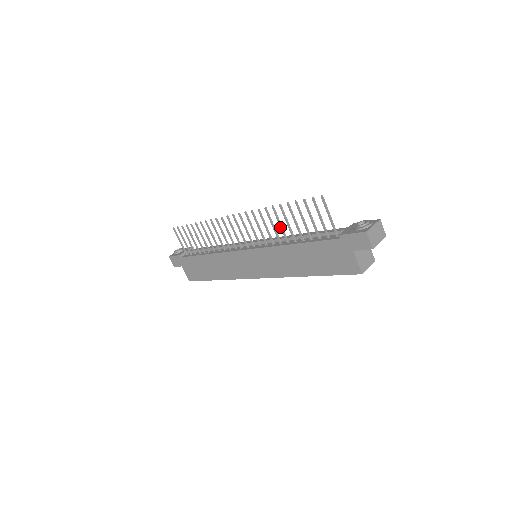
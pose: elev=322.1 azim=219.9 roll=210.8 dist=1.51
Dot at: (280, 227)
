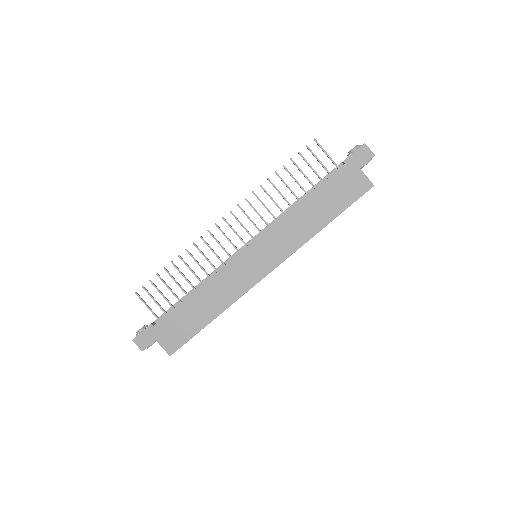
Dot at: (281, 195)
